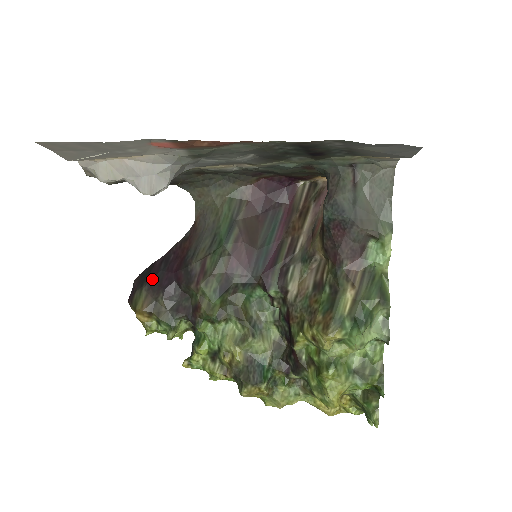
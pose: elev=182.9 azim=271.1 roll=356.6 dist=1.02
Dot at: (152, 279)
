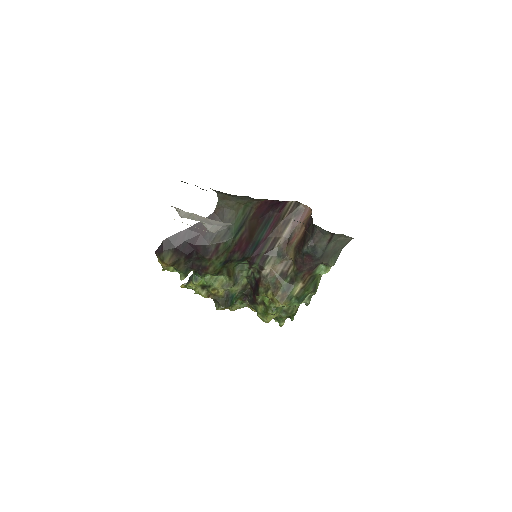
Dot at: (178, 246)
